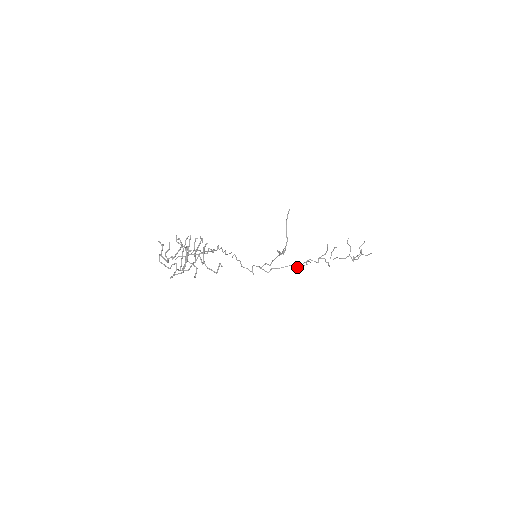
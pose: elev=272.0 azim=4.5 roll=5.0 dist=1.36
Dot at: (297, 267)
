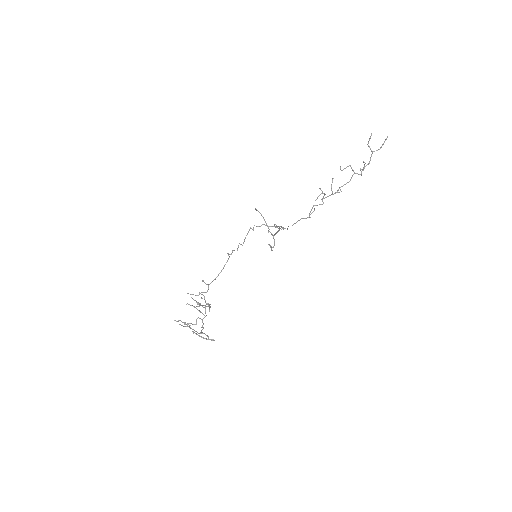
Dot at: (306, 218)
